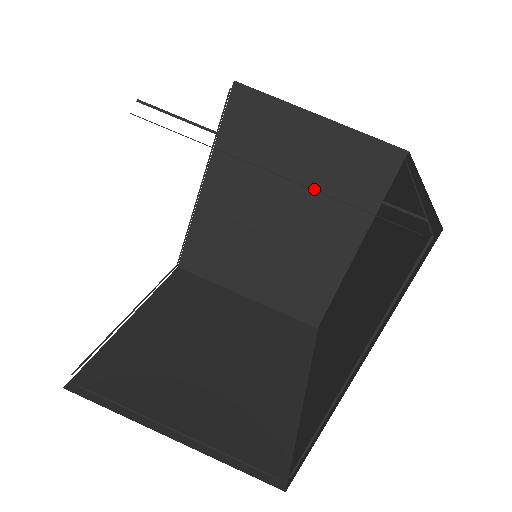
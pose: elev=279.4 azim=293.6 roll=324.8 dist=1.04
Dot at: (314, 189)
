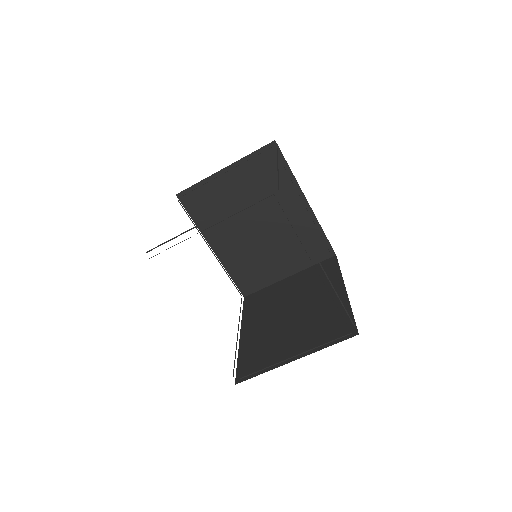
Dot at: (257, 199)
